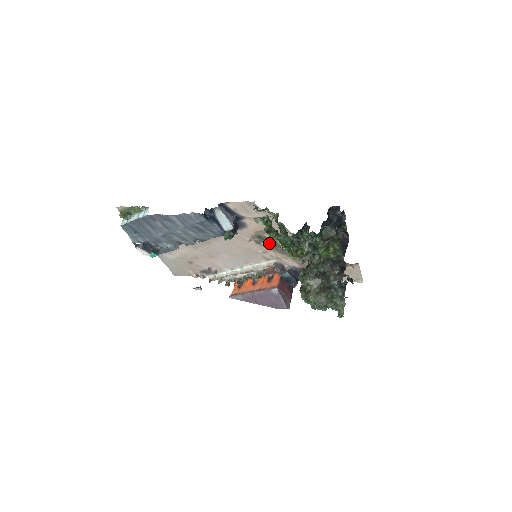
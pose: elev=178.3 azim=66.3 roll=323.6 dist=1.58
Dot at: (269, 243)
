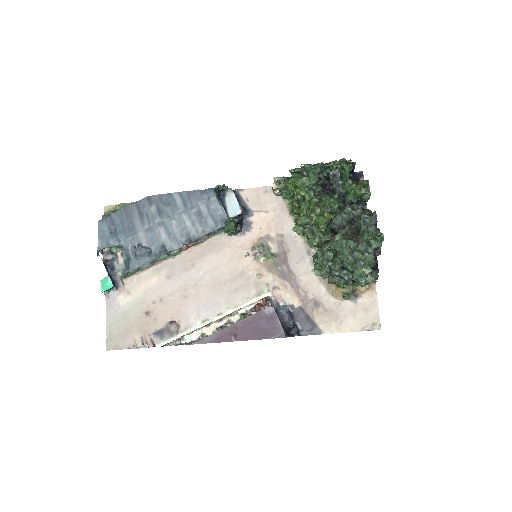
Dot at: (271, 257)
